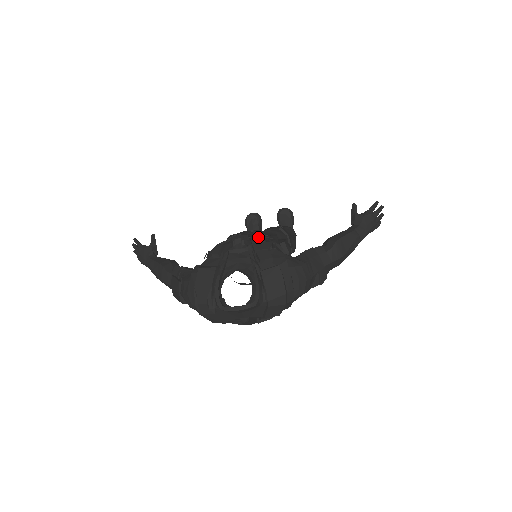
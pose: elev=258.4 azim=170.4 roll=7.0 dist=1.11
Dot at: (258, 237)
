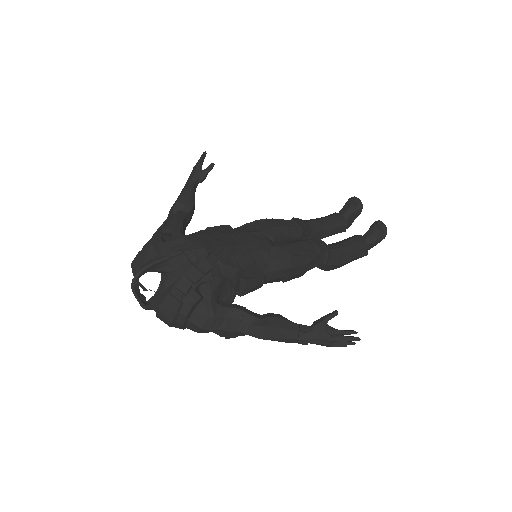
Dot at: (207, 265)
